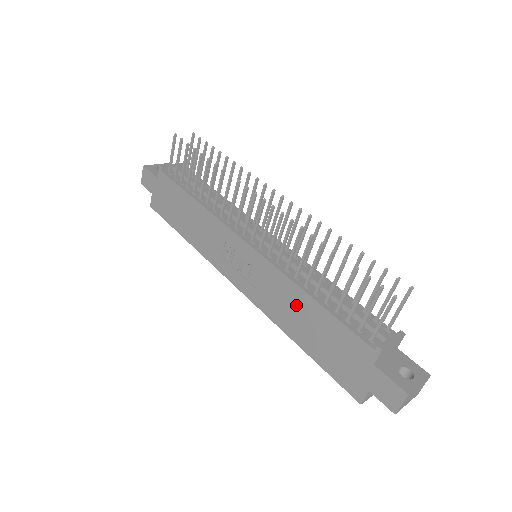
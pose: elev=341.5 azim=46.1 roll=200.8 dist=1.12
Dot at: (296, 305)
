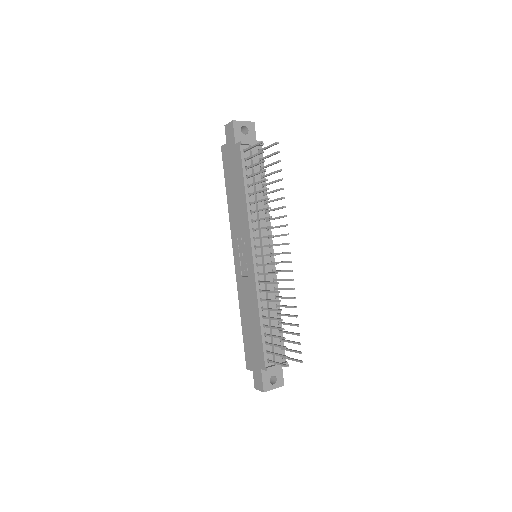
Dot at: (252, 310)
